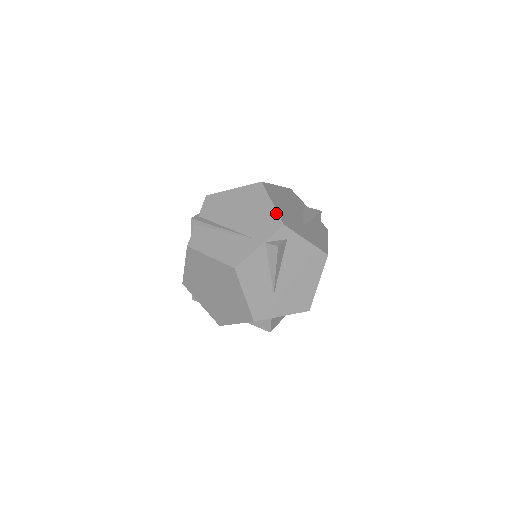
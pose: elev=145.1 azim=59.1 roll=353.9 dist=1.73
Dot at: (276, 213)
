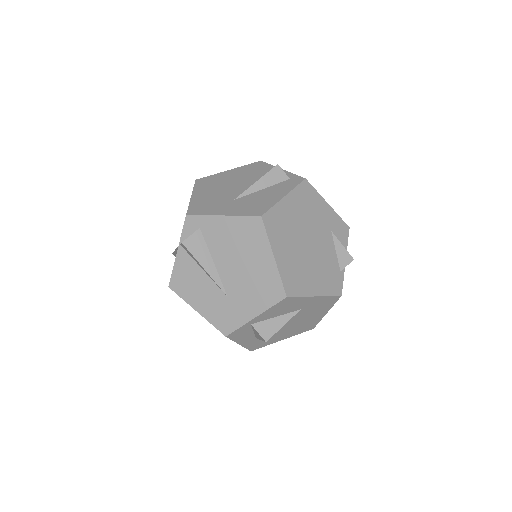
Dot at: (188, 206)
